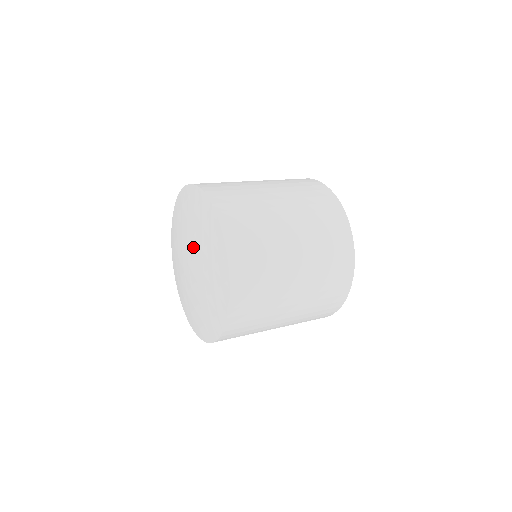
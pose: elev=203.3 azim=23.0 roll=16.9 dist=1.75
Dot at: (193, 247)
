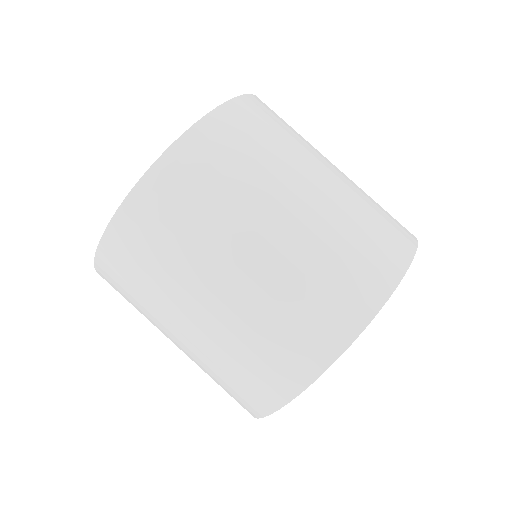
Dot at: occluded
